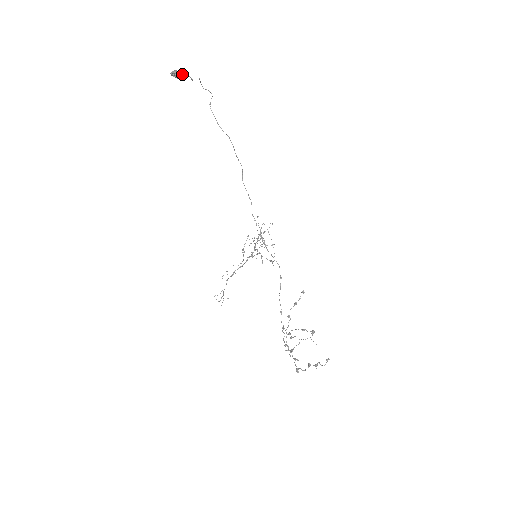
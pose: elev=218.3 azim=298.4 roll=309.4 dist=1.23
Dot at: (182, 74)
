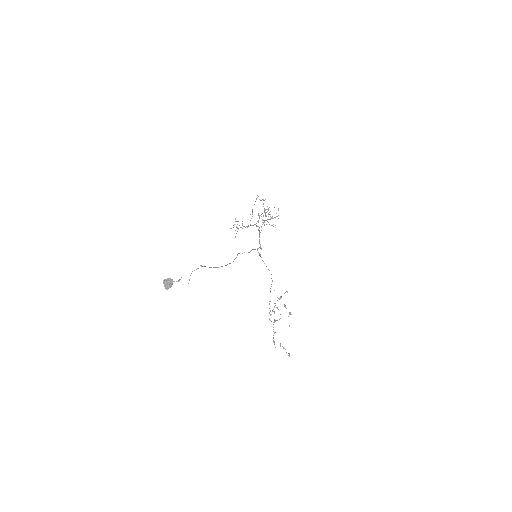
Dot at: (173, 281)
